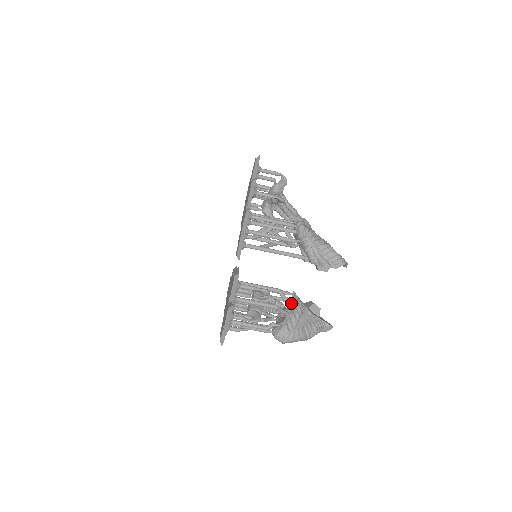
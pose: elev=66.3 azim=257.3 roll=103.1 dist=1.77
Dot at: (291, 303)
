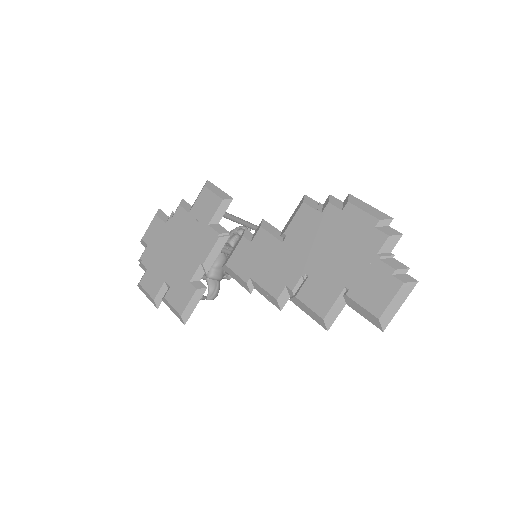
Dot at: occluded
